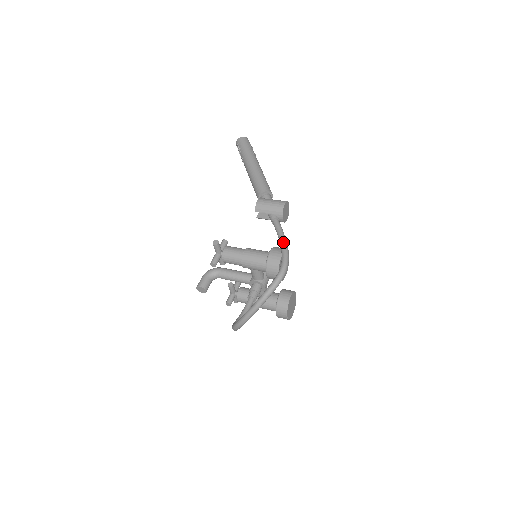
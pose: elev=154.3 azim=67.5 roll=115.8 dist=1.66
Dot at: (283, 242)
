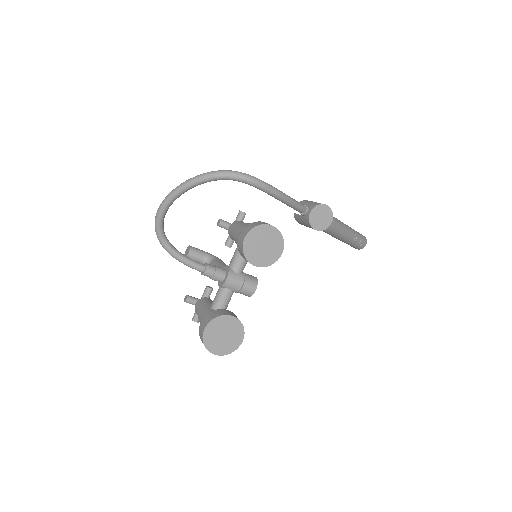
Dot at: (284, 193)
